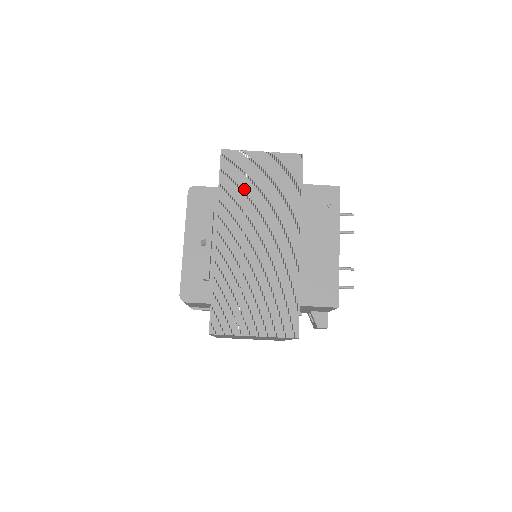
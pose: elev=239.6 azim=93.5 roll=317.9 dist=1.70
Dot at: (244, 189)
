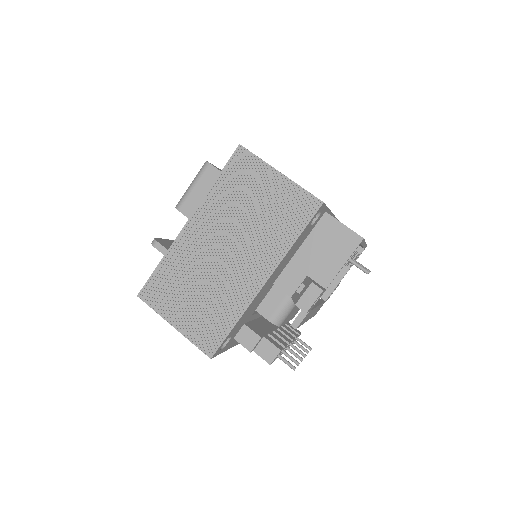
Dot at: occluded
